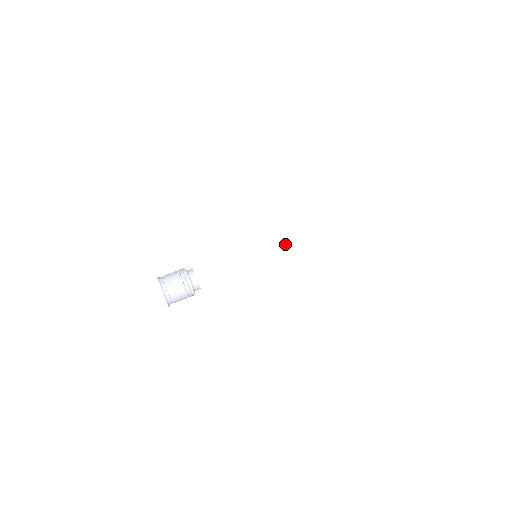
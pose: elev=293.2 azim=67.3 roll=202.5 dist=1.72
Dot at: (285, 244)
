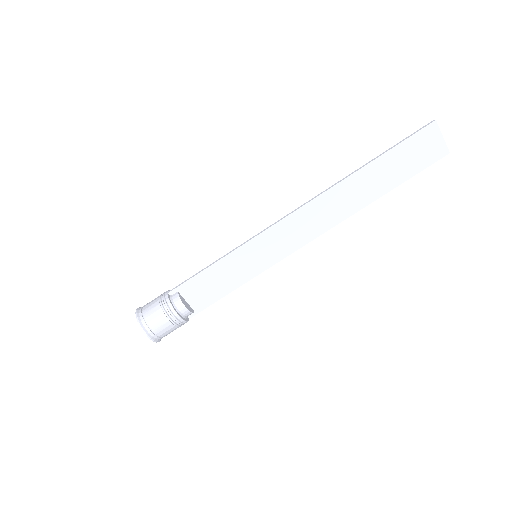
Dot at: (292, 232)
